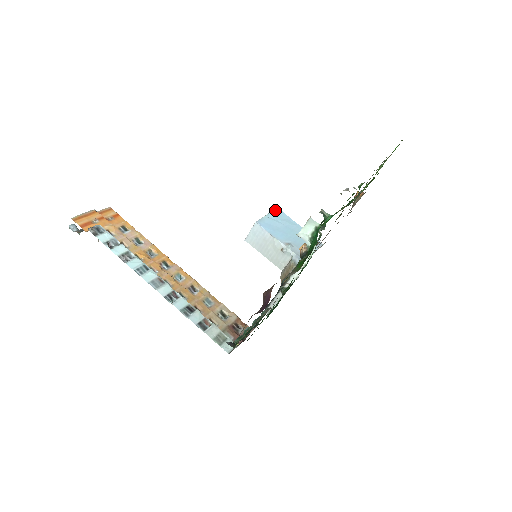
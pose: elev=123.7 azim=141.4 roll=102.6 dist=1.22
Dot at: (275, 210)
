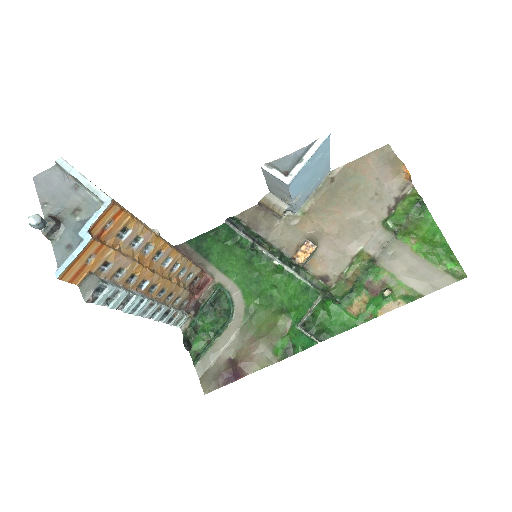
Dot at: (324, 142)
